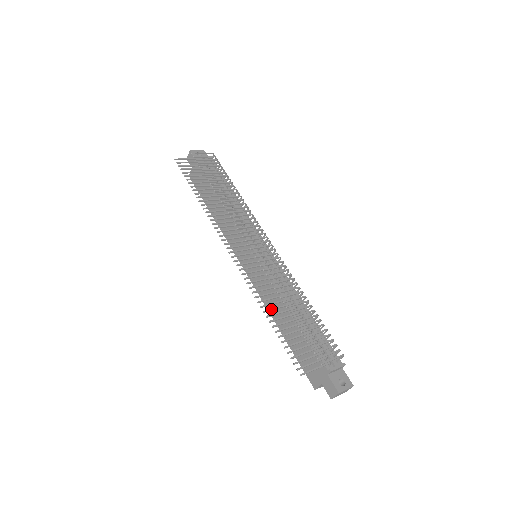
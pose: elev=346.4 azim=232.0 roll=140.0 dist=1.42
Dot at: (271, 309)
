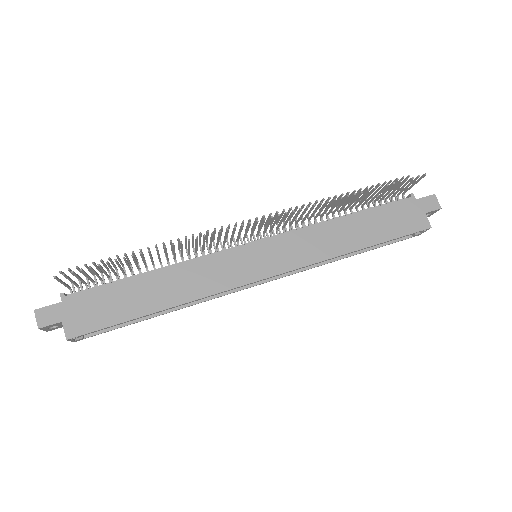
Dot at: (344, 199)
